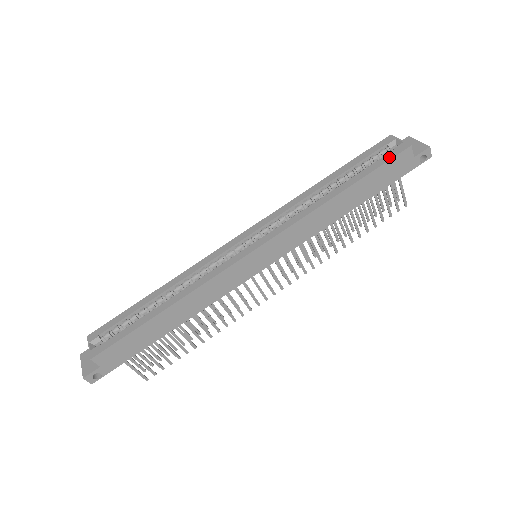
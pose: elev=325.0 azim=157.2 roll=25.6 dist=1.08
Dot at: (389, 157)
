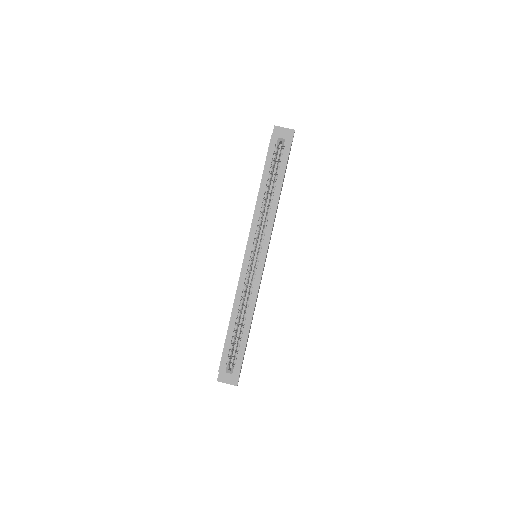
Dot at: (287, 154)
